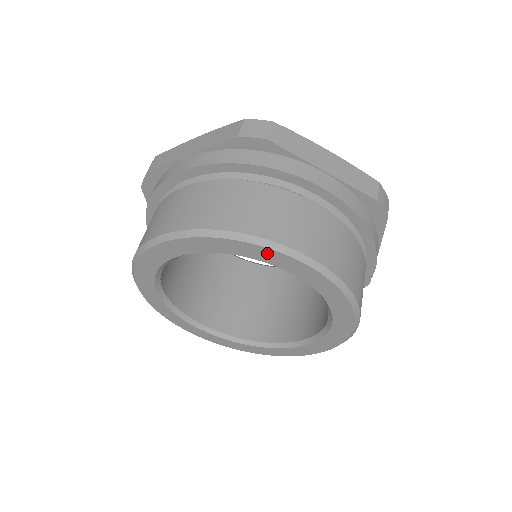
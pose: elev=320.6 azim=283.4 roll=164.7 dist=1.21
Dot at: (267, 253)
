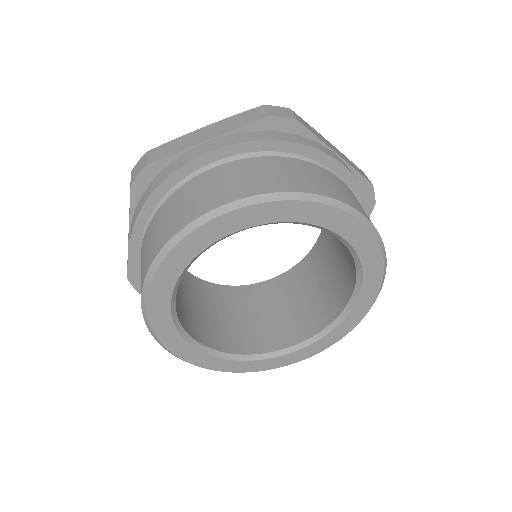
Dot at: (333, 215)
